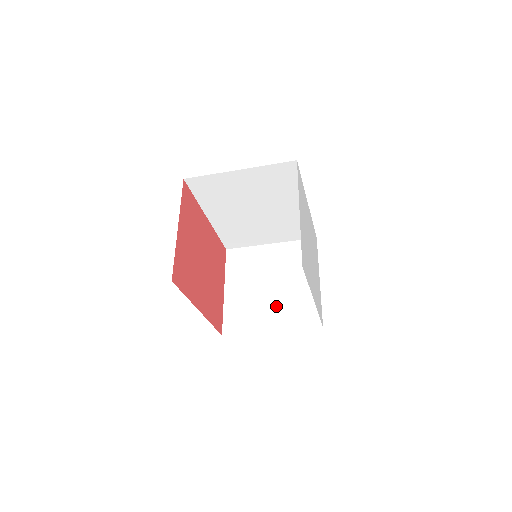
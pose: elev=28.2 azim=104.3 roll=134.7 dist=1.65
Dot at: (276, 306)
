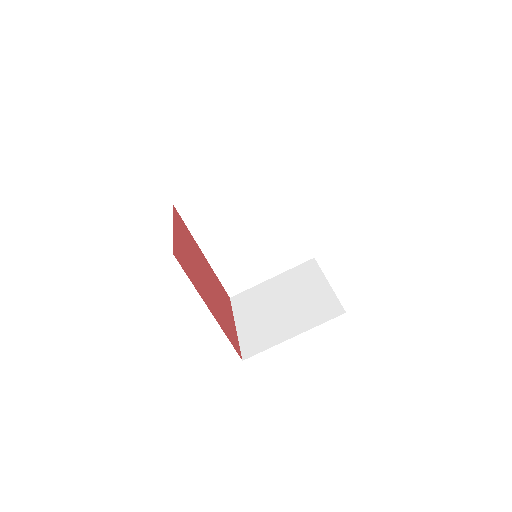
Dot at: (292, 316)
